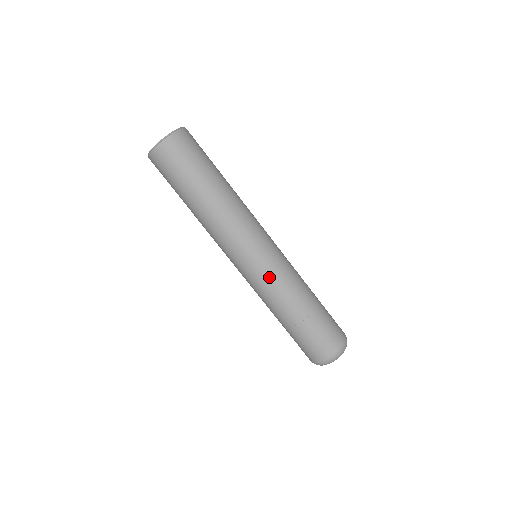
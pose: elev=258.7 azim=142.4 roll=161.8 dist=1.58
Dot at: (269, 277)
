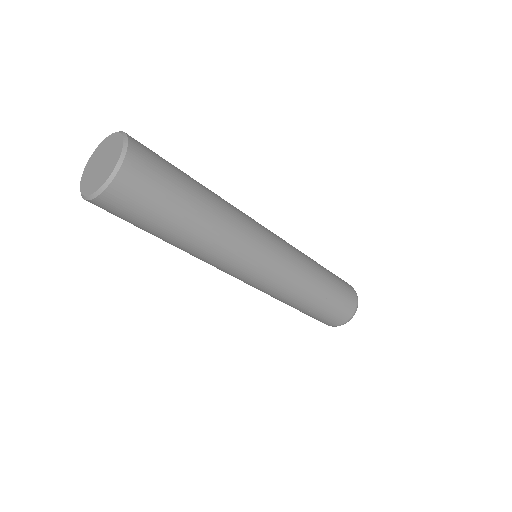
Dot at: (274, 290)
